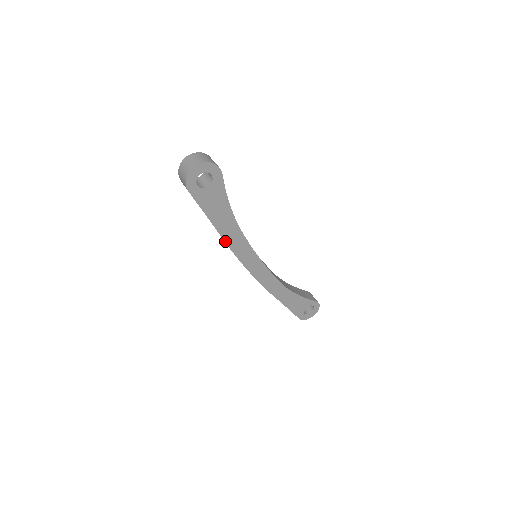
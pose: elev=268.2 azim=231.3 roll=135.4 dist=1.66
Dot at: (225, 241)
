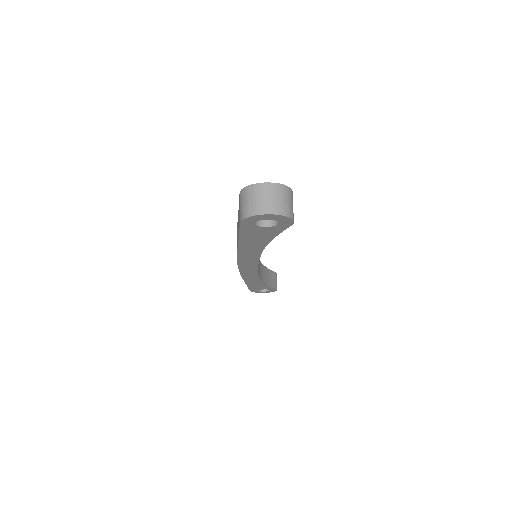
Dot at: (238, 252)
